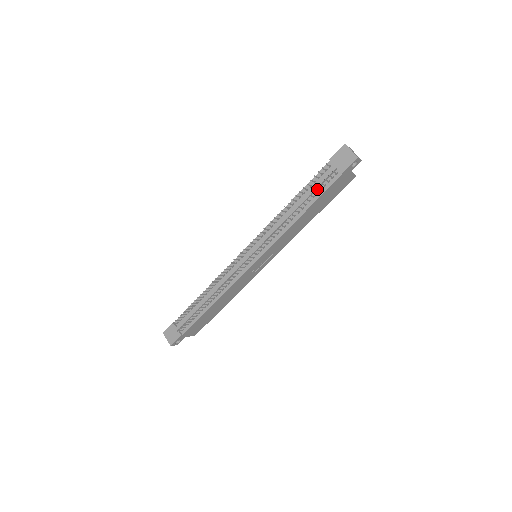
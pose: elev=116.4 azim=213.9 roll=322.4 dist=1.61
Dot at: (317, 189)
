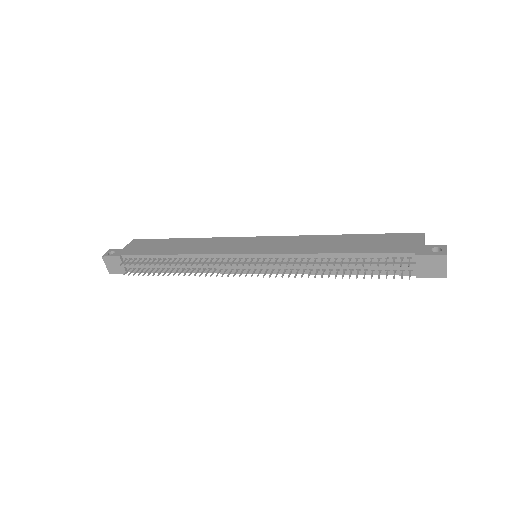
Dot at: (376, 266)
